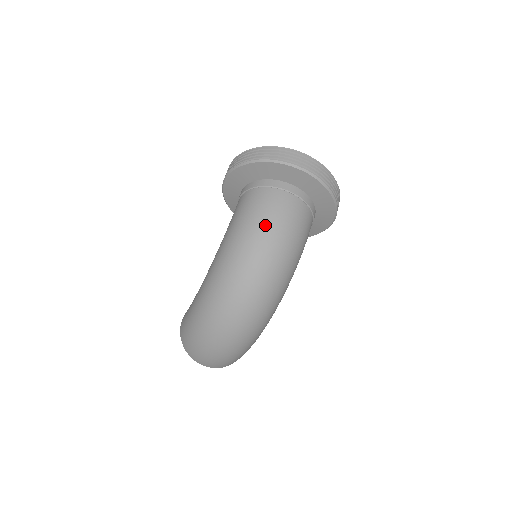
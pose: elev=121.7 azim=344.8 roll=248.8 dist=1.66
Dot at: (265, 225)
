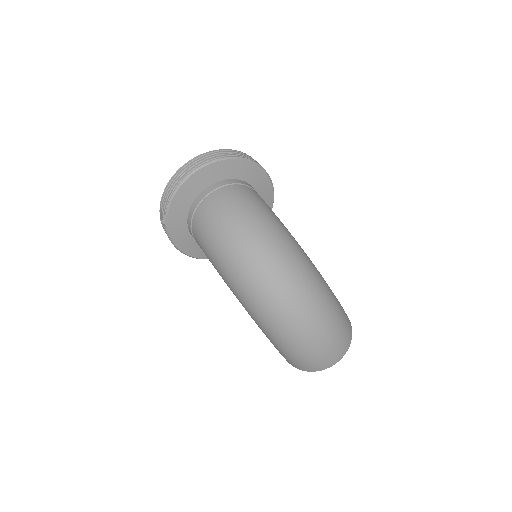
Dot at: (221, 230)
